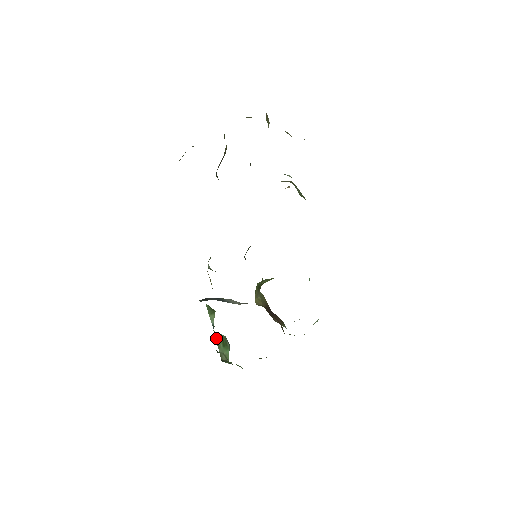
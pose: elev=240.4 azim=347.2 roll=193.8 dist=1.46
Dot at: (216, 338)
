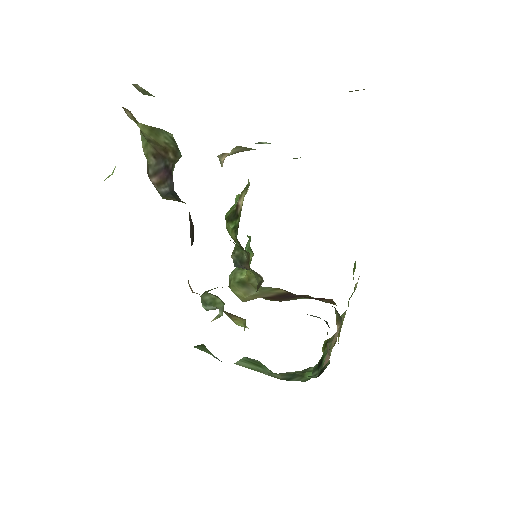
Dot at: (247, 367)
